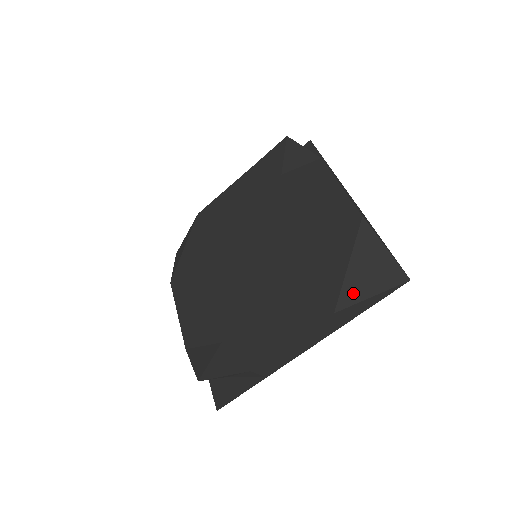
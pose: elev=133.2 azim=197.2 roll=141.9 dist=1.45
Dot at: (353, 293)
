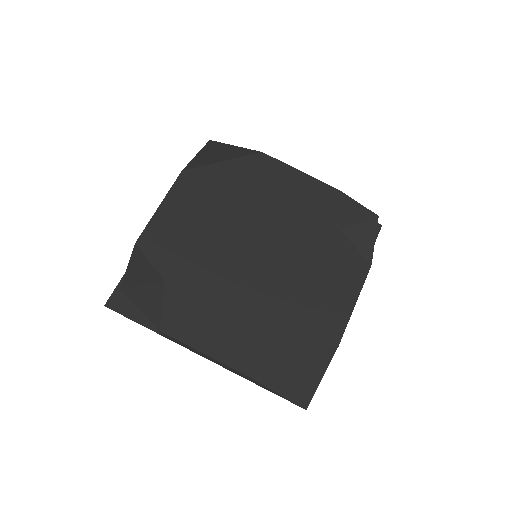
Dot at: (274, 380)
